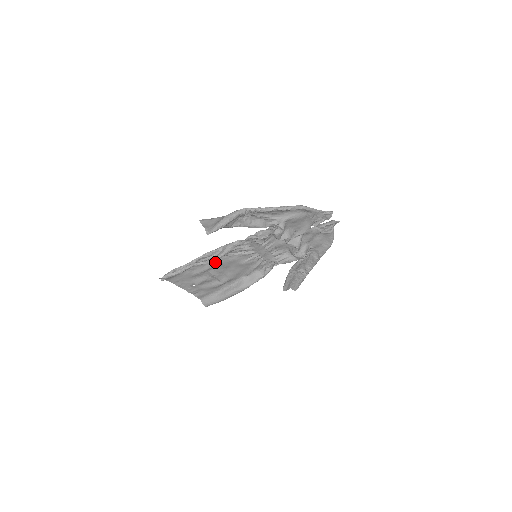
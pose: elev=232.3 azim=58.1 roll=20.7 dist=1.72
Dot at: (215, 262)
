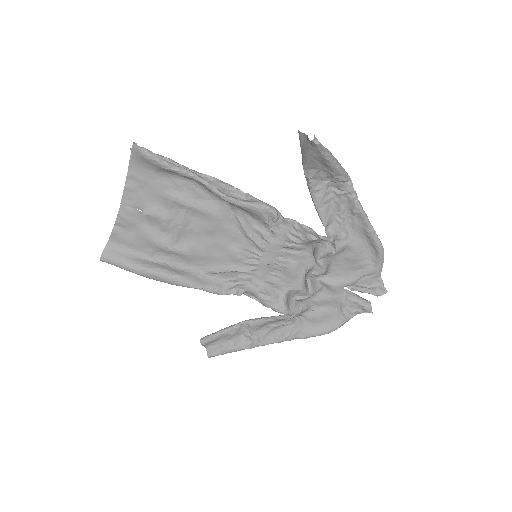
Dot at: (213, 208)
